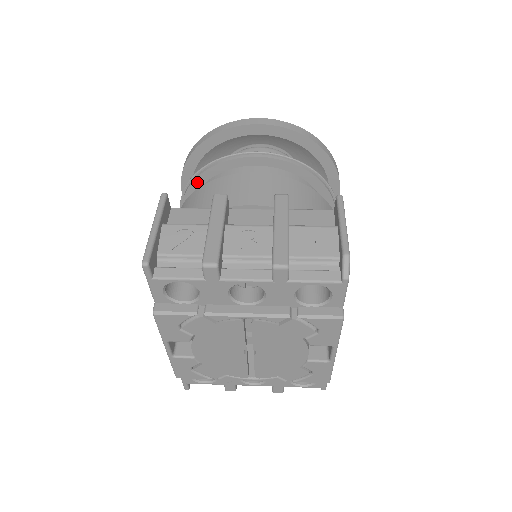
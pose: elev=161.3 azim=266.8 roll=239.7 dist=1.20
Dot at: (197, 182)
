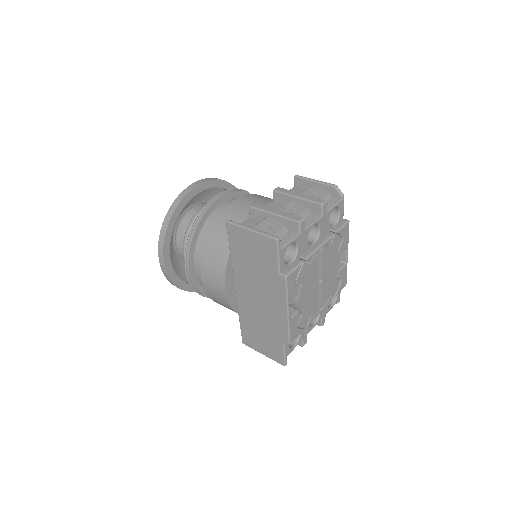
Dot at: (195, 235)
